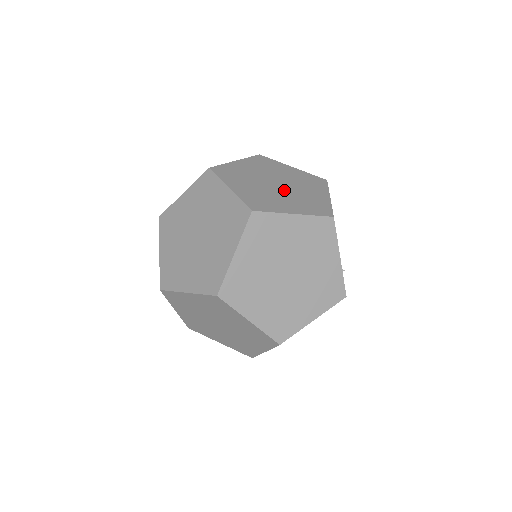
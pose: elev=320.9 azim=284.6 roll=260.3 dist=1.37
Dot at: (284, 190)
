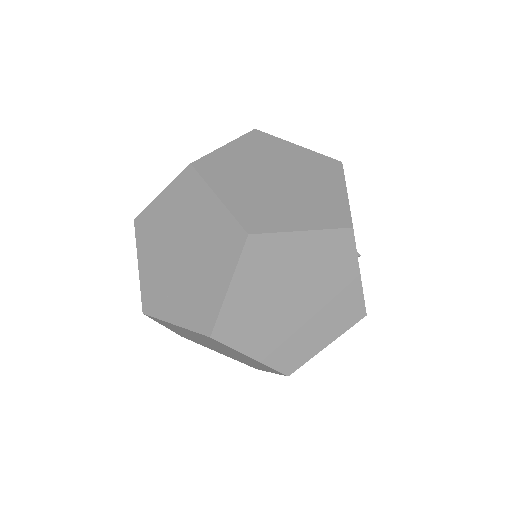
Dot at: occluded
